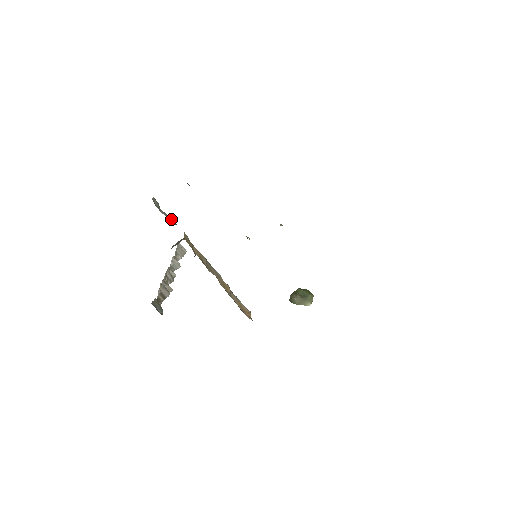
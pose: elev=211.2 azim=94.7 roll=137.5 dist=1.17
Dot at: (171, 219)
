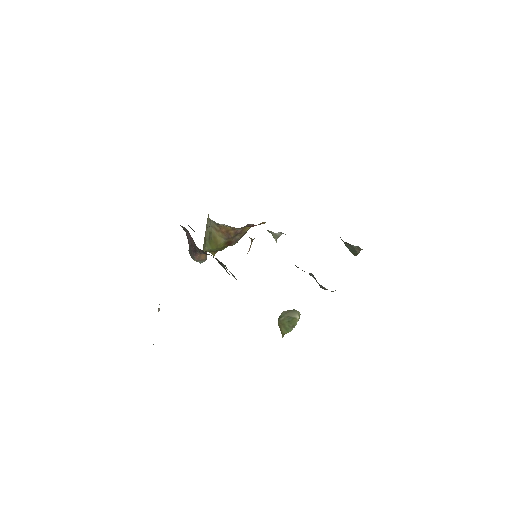
Dot at: occluded
